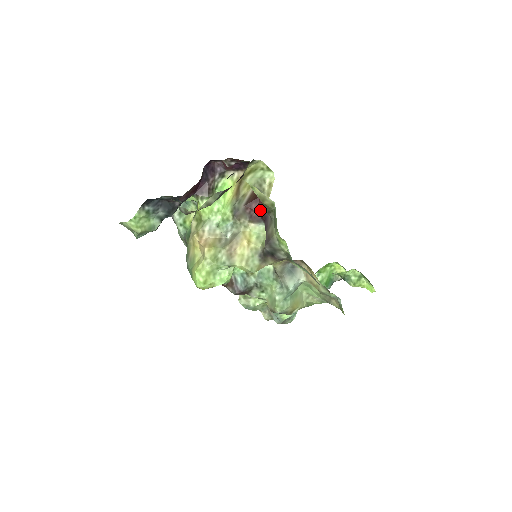
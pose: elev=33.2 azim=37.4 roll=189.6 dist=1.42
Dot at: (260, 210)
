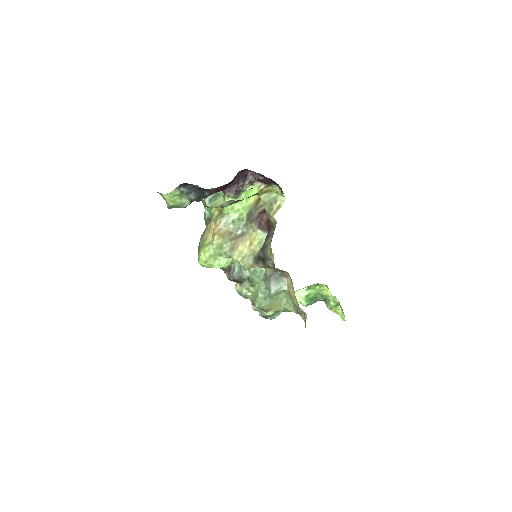
Dot at: (268, 222)
